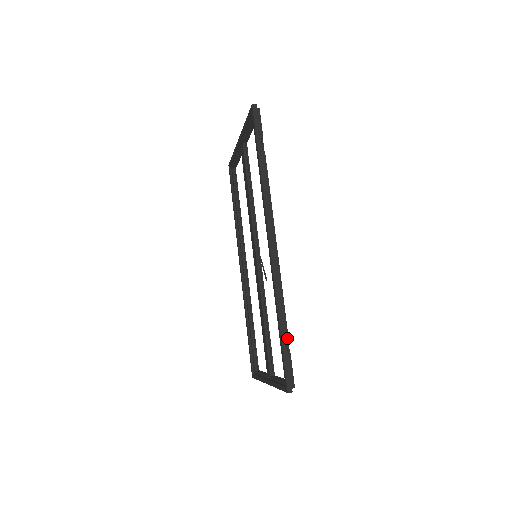
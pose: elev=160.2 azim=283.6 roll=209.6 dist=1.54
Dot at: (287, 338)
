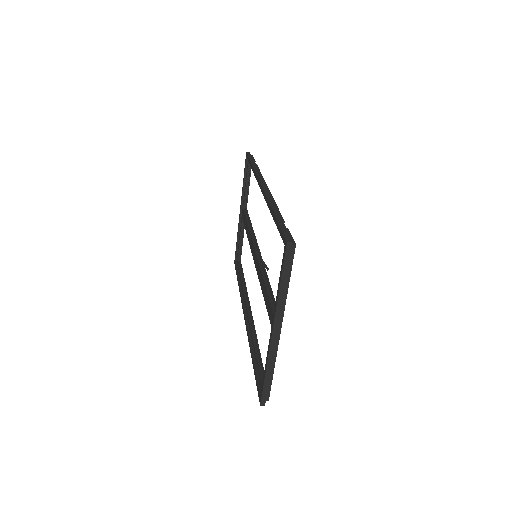
Dot at: occluded
